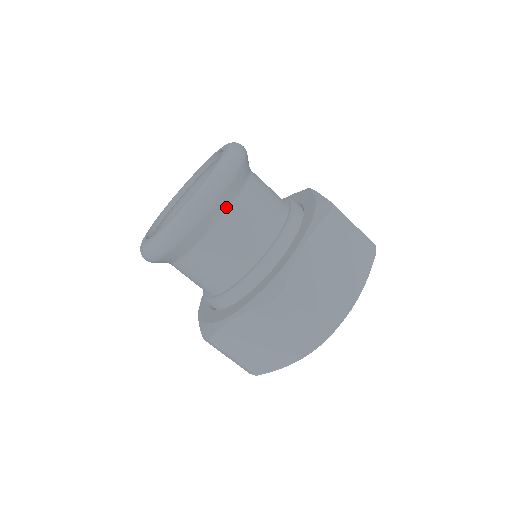
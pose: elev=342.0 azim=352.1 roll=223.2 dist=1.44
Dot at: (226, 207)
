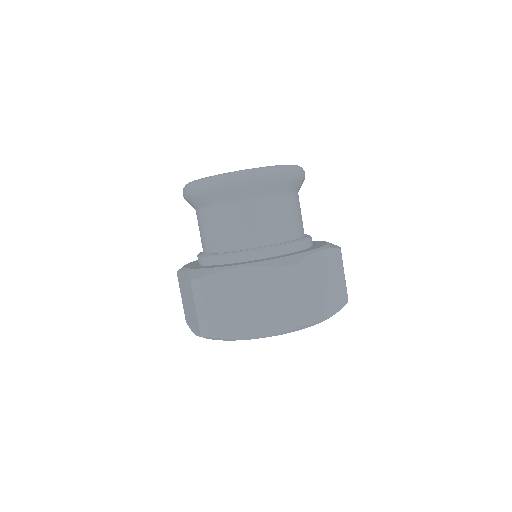
Dot at: (284, 191)
